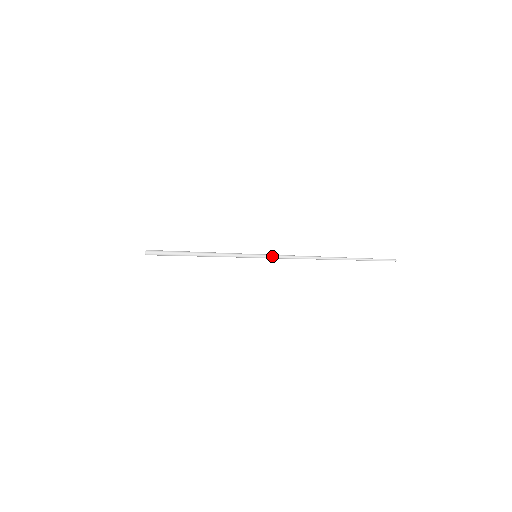
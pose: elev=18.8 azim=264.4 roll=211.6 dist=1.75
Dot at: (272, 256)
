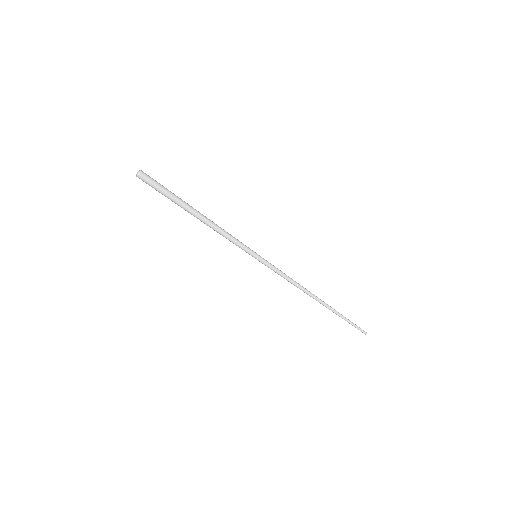
Dot at: occluded
